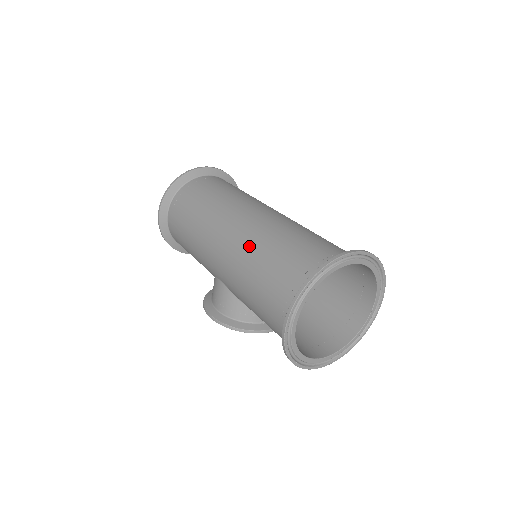
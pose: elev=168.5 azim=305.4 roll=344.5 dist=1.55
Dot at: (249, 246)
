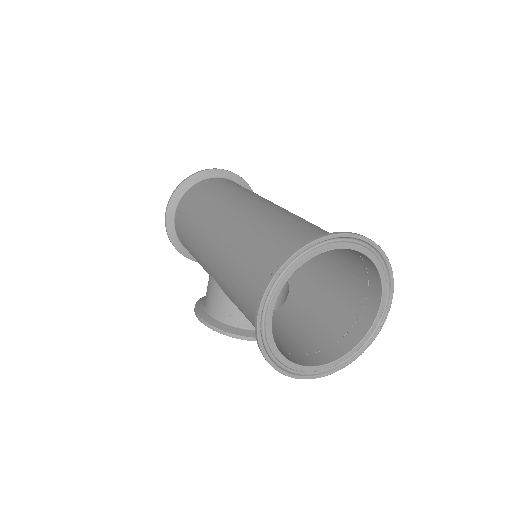
Dot at: (240, 232)
